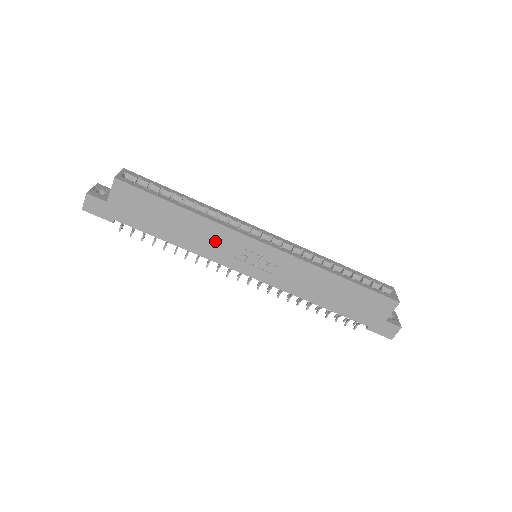
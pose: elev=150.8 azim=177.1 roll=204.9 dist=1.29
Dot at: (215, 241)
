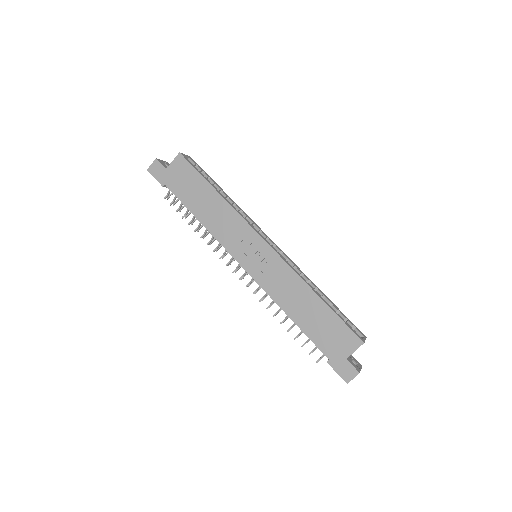
Dot at: (228, 226)
